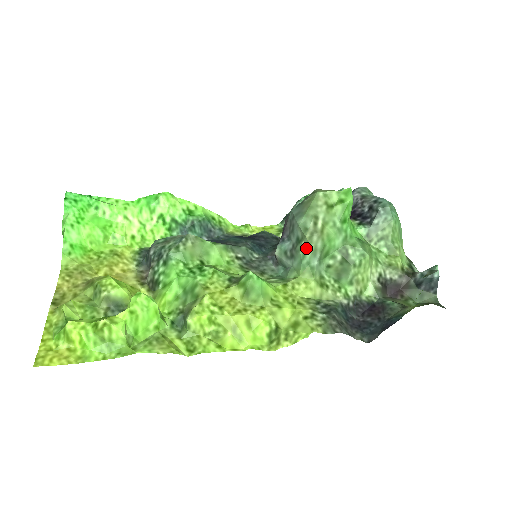
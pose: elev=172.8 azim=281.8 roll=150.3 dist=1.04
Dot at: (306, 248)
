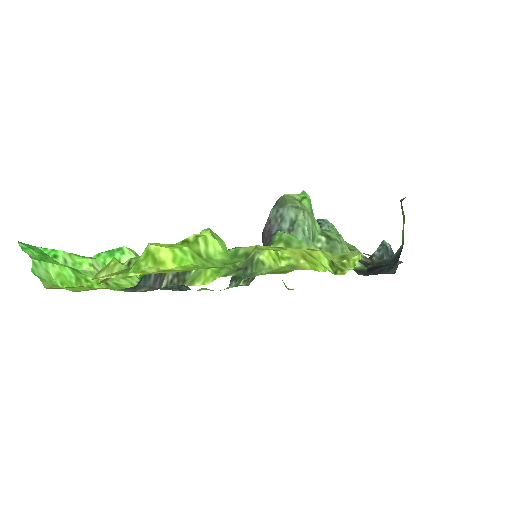
Dot at: (303, 223)
